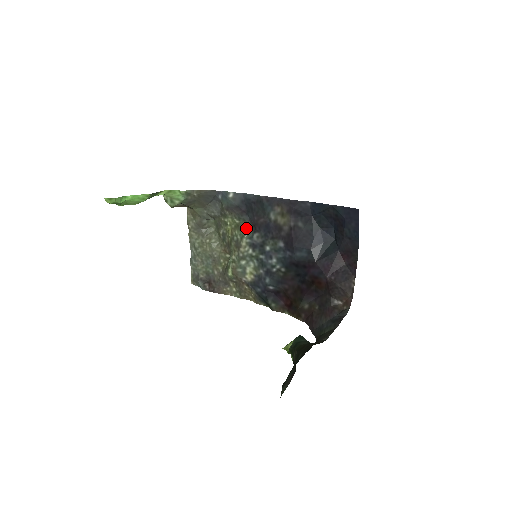
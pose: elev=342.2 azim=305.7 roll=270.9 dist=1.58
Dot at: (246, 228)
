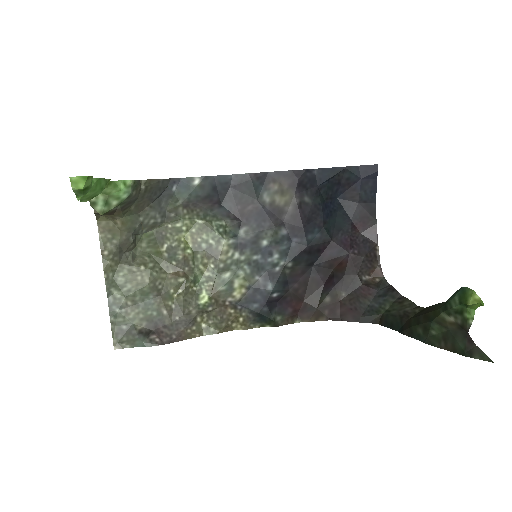
Dot at: (221, 226)
